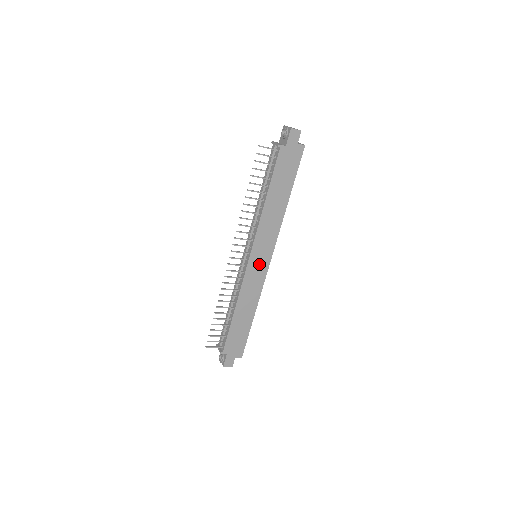
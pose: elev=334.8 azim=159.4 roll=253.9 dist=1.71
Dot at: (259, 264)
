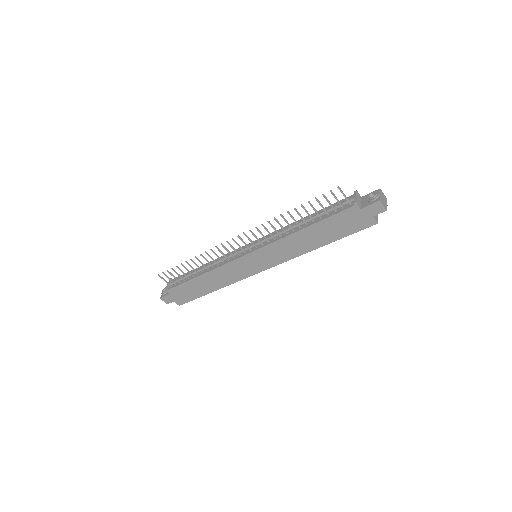
Dot at: (251, 265)
